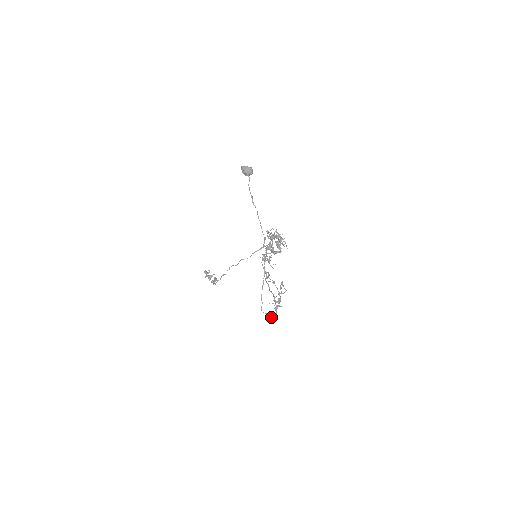
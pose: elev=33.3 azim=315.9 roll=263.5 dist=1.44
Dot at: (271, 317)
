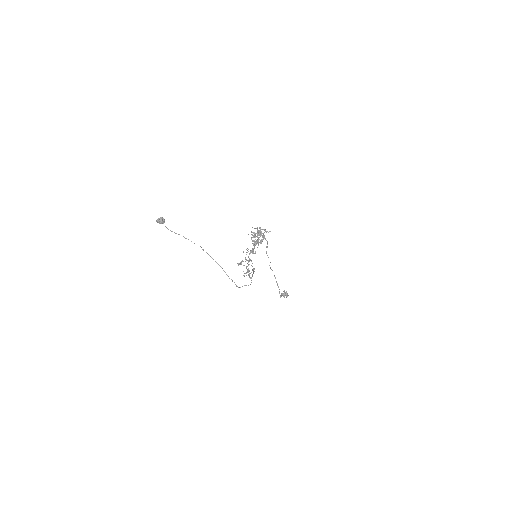
Dot at: occluded
